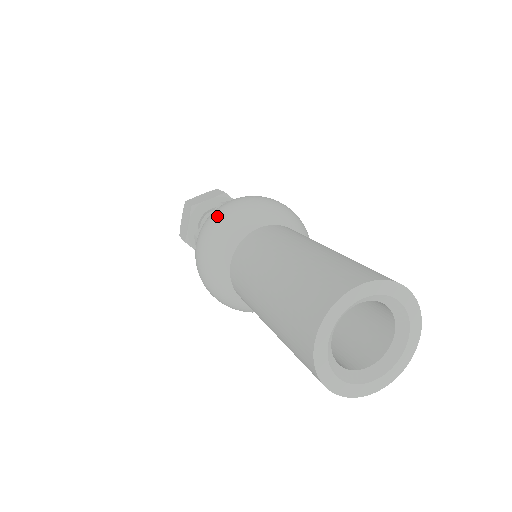
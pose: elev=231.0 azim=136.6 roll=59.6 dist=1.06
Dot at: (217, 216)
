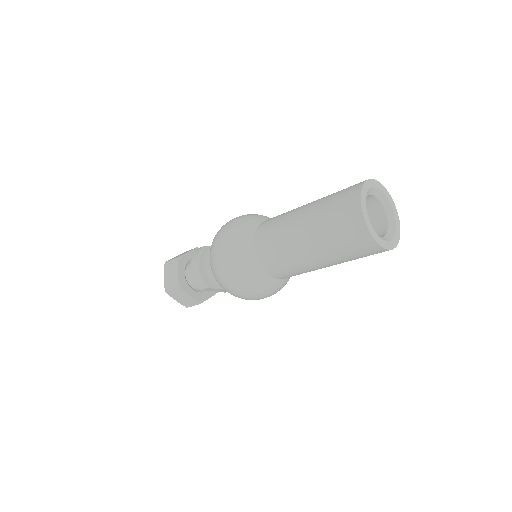
Dot at: occluded
